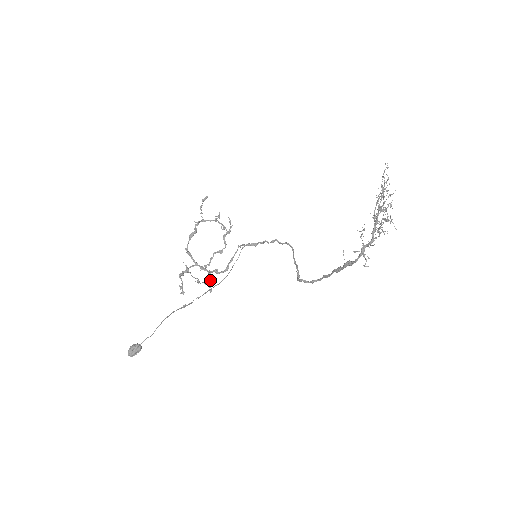
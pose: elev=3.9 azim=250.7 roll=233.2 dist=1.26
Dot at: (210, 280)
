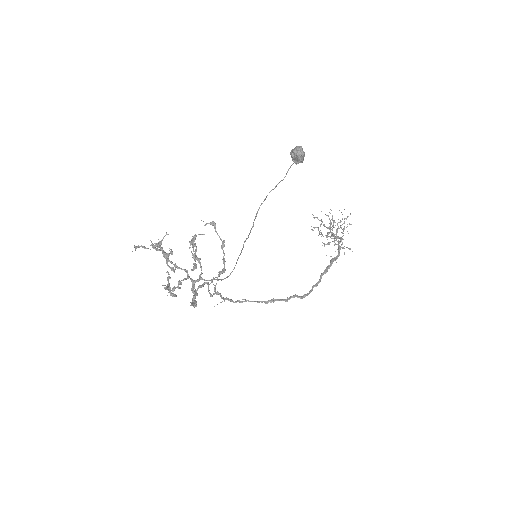
Dot at: occluded
